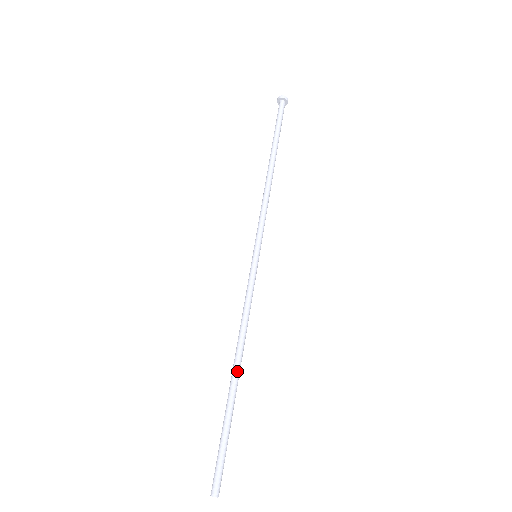
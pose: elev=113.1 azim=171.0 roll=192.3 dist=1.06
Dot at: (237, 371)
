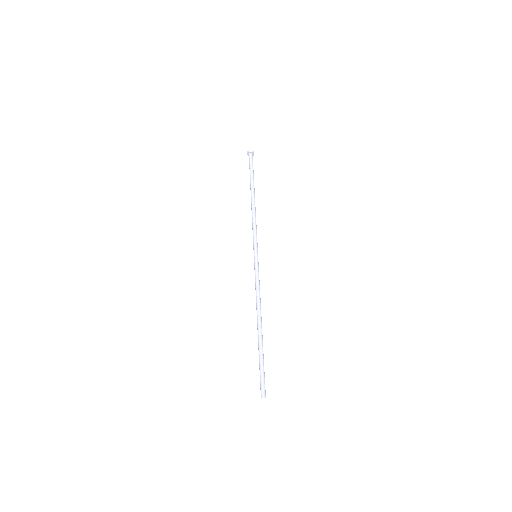
Dot at: (261, 326)
